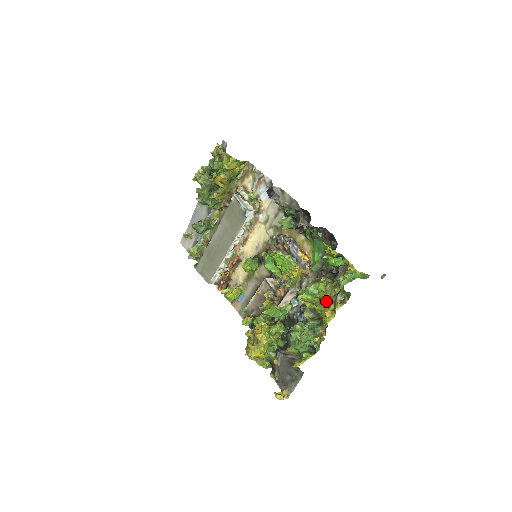
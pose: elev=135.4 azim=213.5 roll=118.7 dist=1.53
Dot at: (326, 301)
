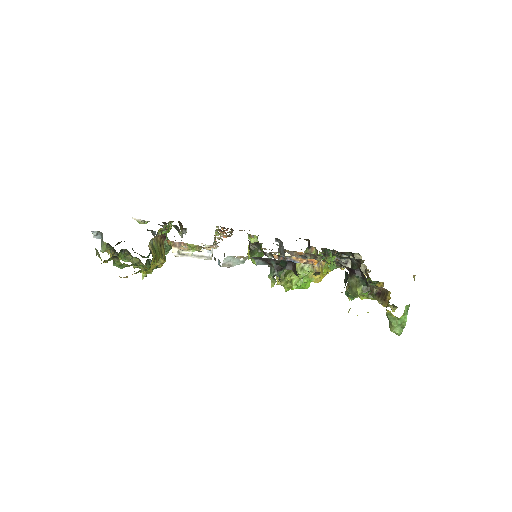
Dot at: occluded
